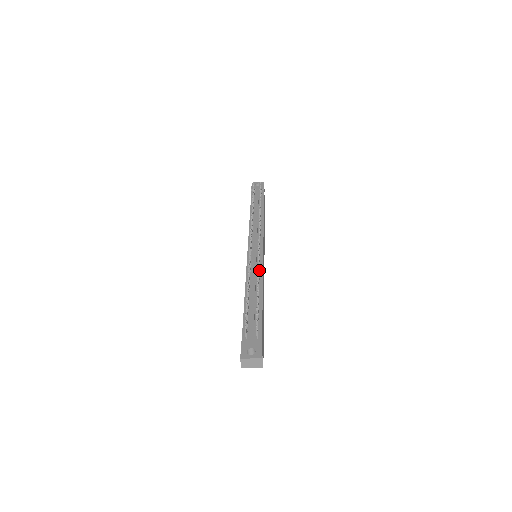
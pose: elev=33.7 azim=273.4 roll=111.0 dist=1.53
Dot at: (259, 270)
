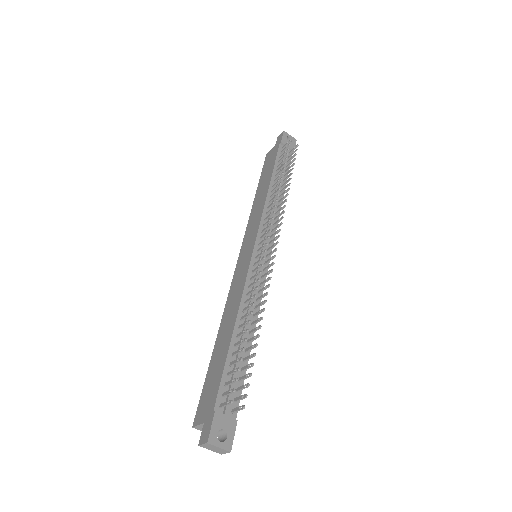
Dot at: (259, 293)
